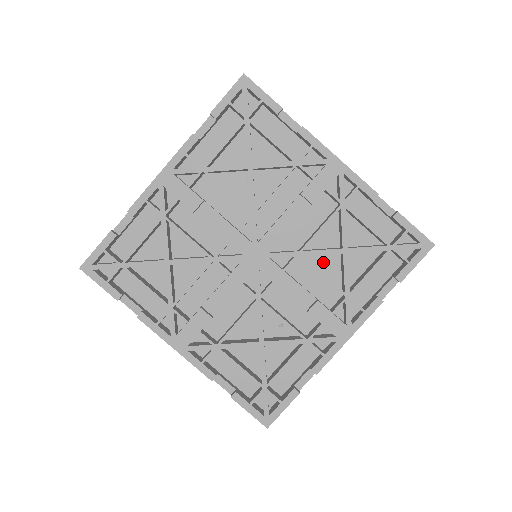
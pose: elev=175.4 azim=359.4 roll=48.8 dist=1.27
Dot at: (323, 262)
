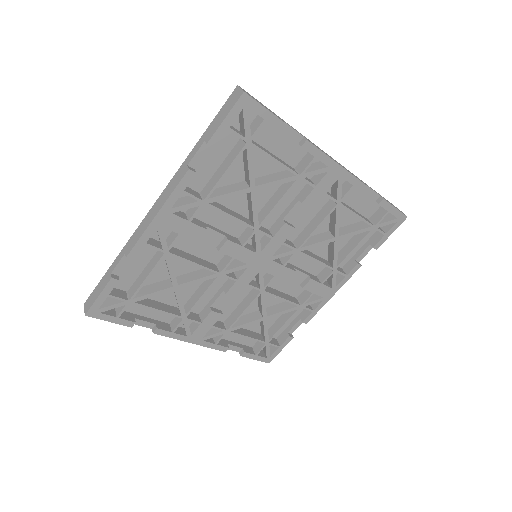
Dot at: occluded
